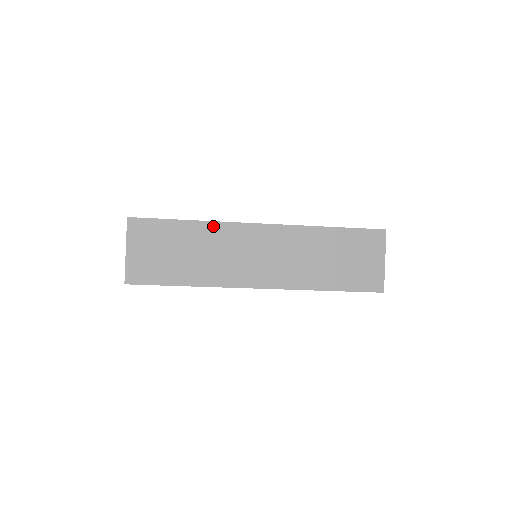
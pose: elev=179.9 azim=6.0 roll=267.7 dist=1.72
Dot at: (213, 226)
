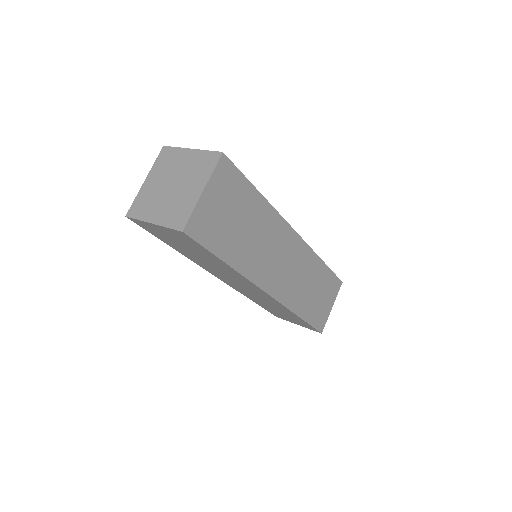
Dot at: (273, 213)
